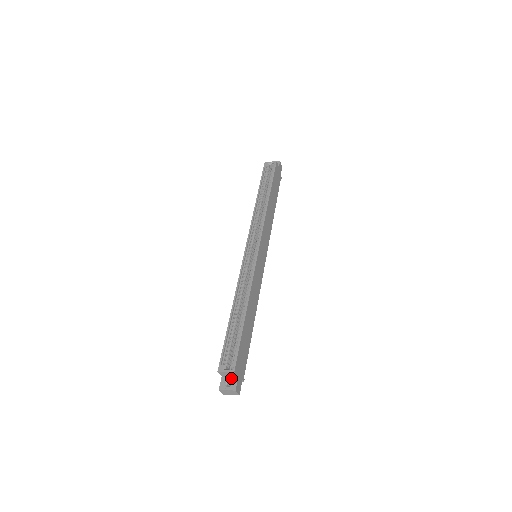
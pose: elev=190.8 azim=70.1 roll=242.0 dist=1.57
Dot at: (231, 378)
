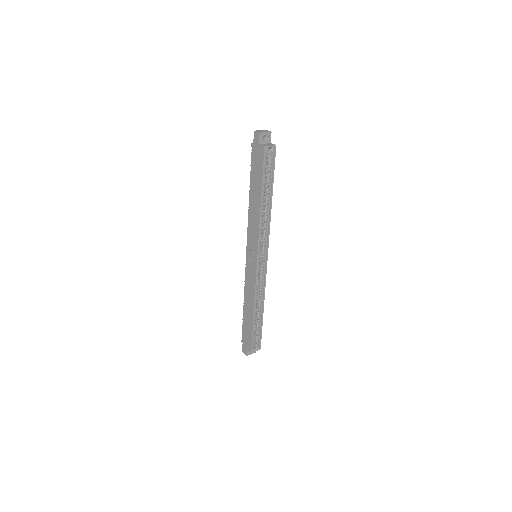
Dot at: occluded
